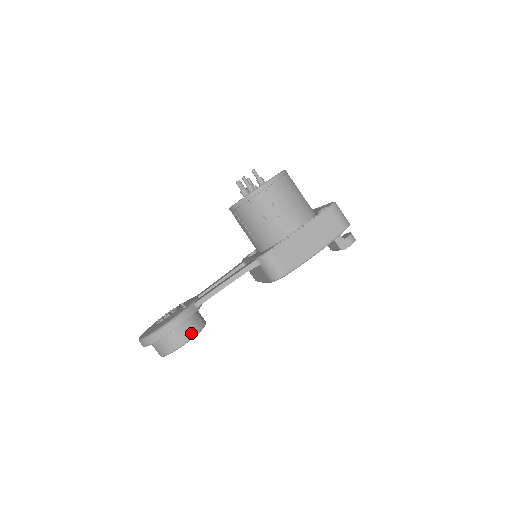
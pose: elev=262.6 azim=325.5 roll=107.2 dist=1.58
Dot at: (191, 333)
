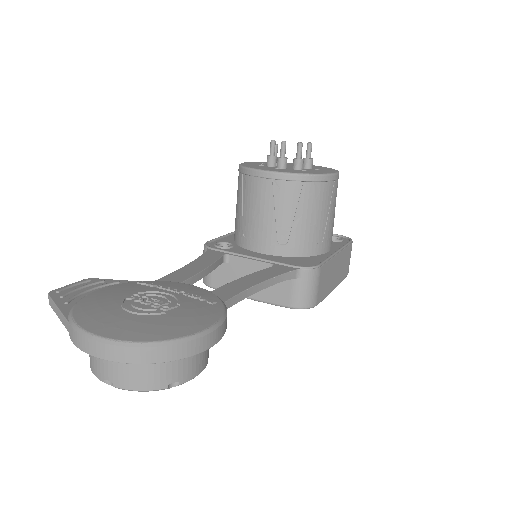
Dot at: (207, 357)
